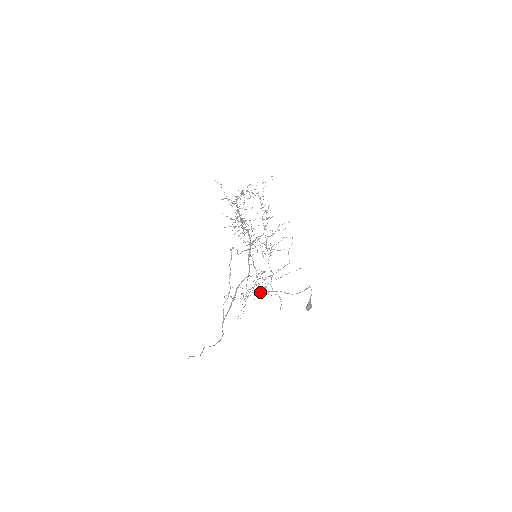
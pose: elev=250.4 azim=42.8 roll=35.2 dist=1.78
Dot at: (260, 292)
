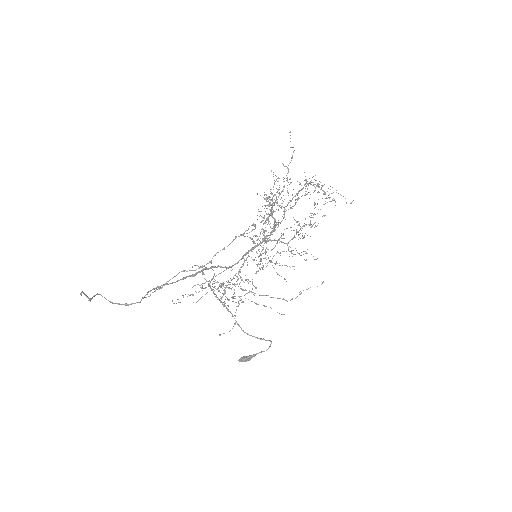
Dot at: (222, 296)
